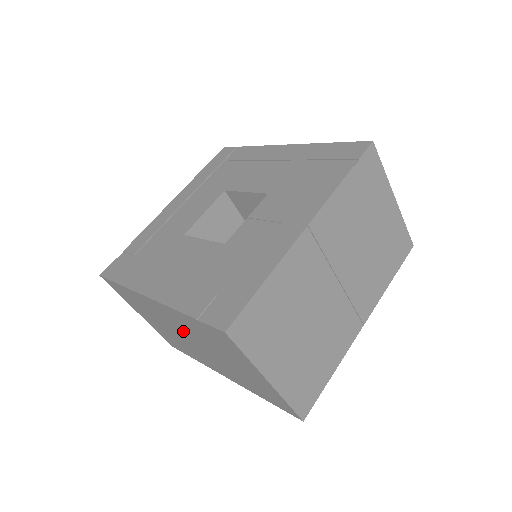
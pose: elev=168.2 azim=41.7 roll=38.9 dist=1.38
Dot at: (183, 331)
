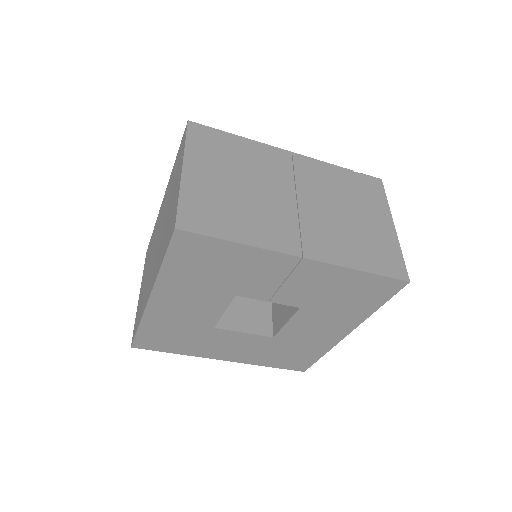
Dot at: occluded
